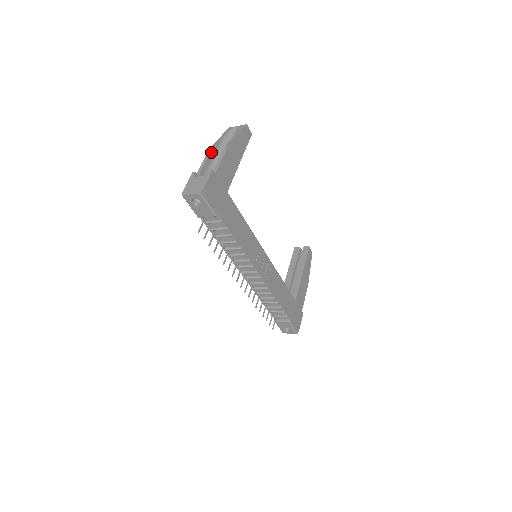
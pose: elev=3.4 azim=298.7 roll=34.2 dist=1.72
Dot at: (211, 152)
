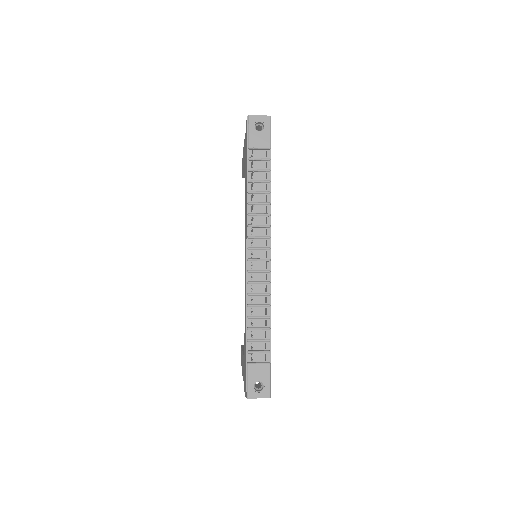
Dot at: occluded
